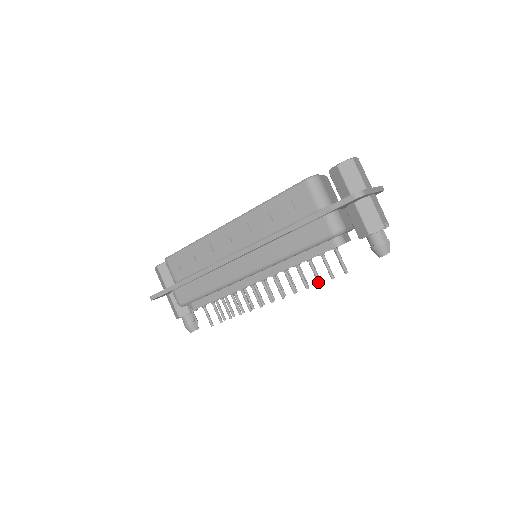
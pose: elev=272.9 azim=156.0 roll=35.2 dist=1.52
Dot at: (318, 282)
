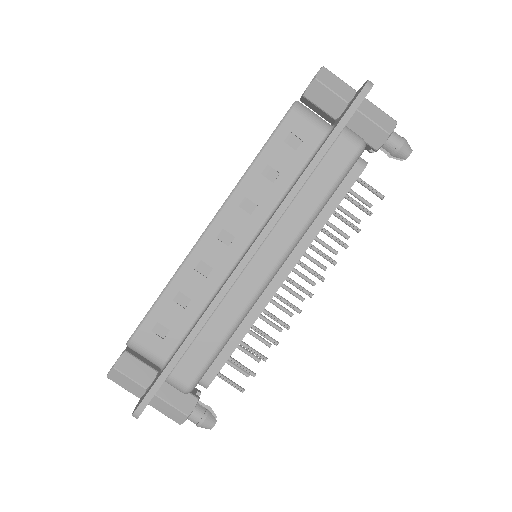
Dot at: (357, 230)
